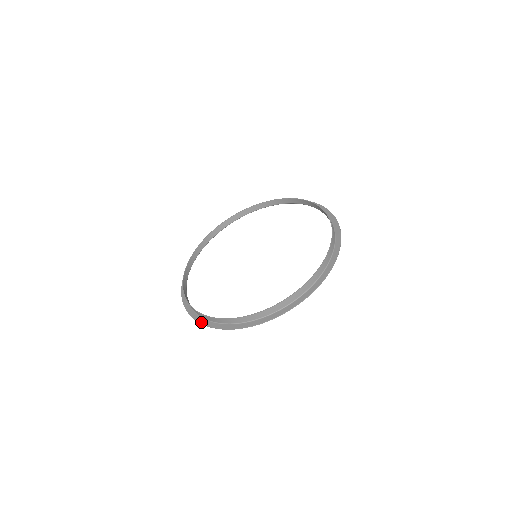
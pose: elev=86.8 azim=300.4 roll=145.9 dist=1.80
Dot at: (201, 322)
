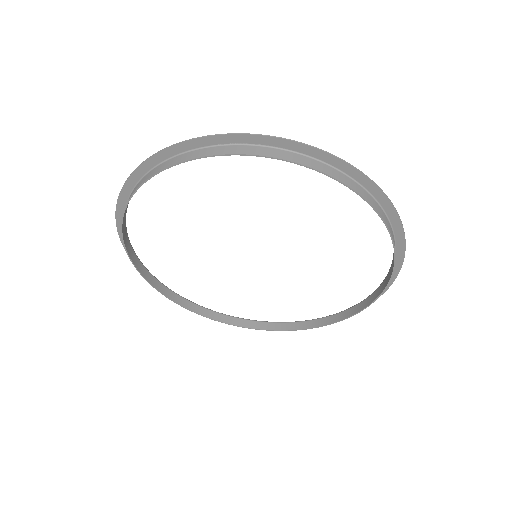
Dot at: occluded
